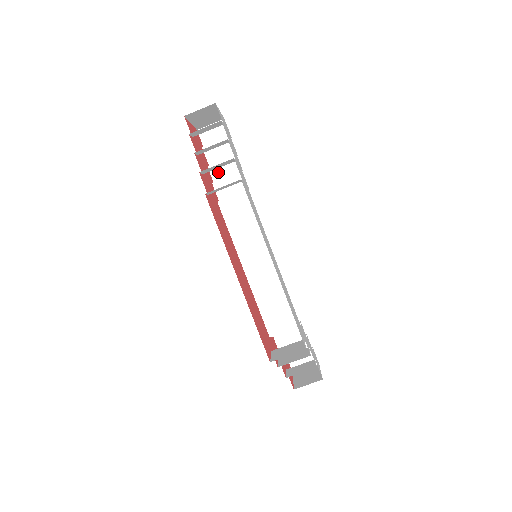
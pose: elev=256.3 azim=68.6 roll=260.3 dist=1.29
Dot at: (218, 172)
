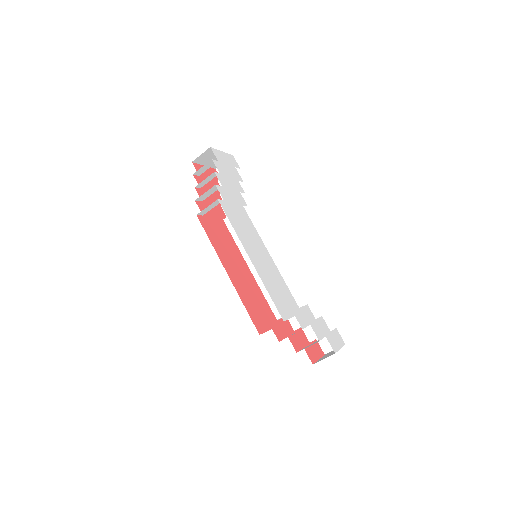
Dot at: occluded
